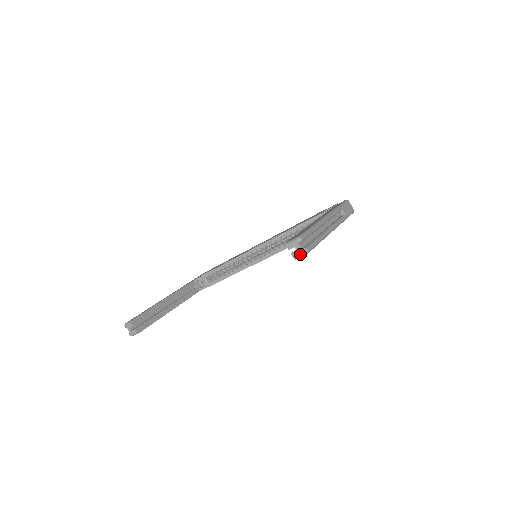
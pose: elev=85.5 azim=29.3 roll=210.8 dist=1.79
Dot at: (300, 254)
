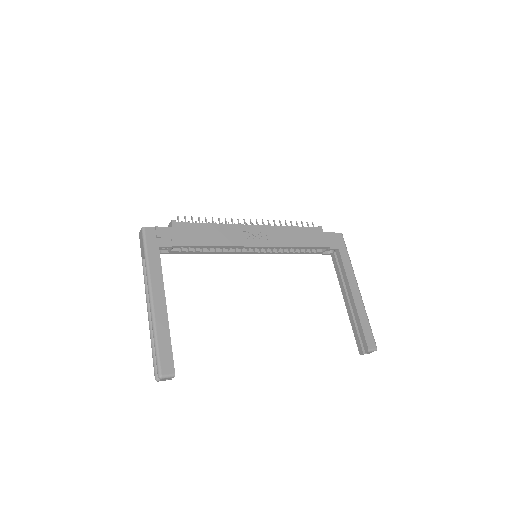
Dot at: occluded
